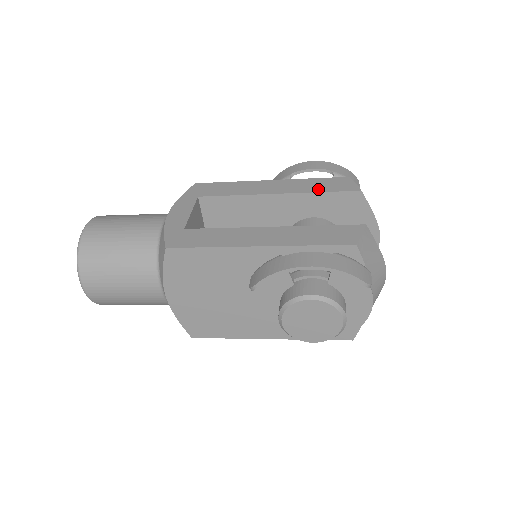
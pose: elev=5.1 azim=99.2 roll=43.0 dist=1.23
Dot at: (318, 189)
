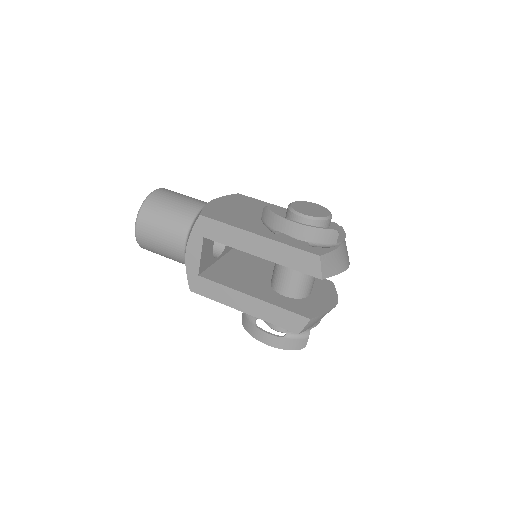
Dot at: (291, 264)
